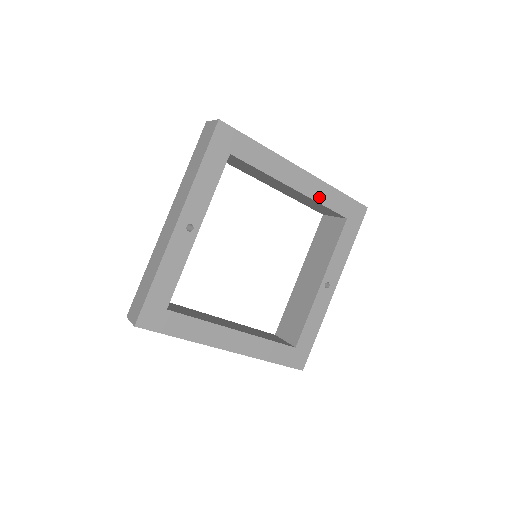
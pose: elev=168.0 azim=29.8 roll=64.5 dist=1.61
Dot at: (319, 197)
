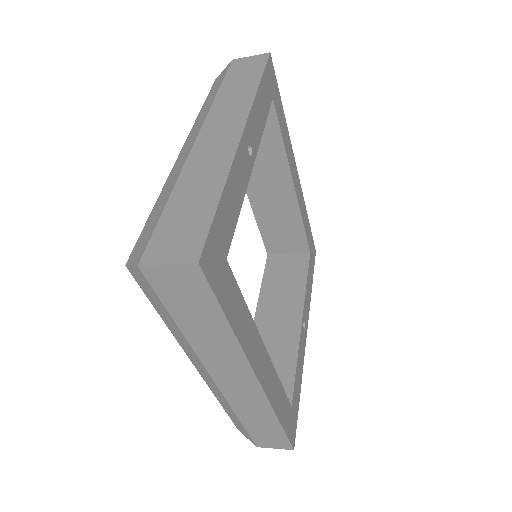
Dot at: (302, 212)
